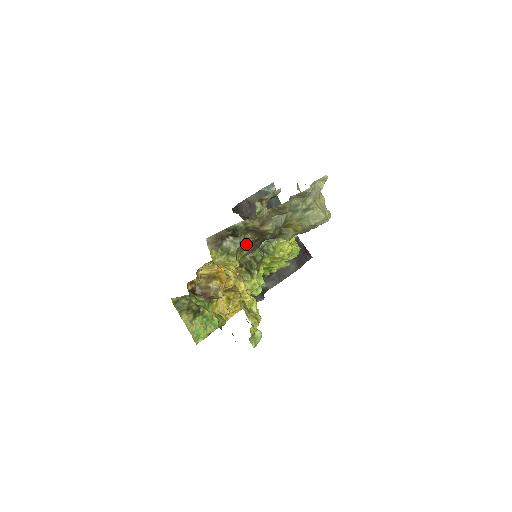
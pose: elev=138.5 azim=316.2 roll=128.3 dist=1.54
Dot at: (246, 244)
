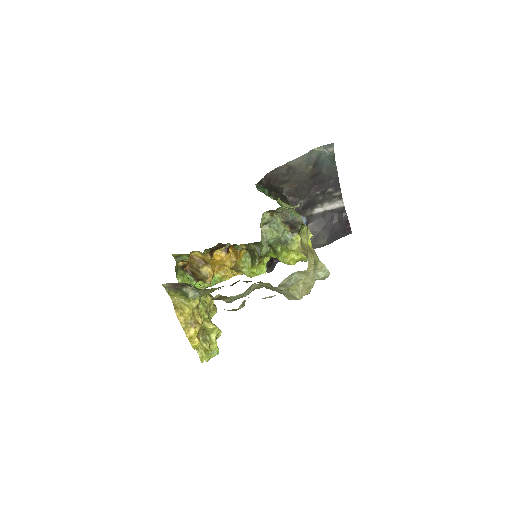
Dot at: (209, 293)
